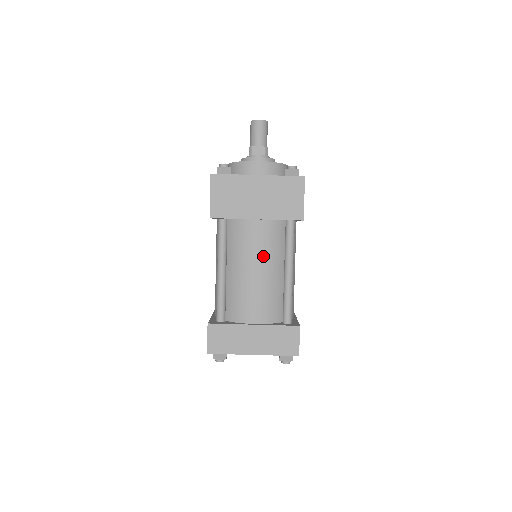
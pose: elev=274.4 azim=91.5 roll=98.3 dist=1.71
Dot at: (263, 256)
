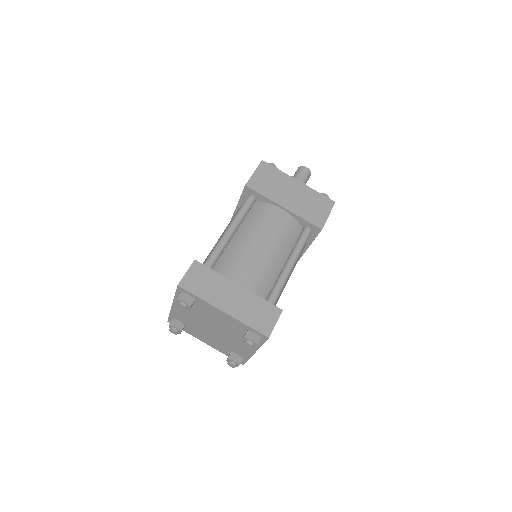
Dot at: (275, 238)
